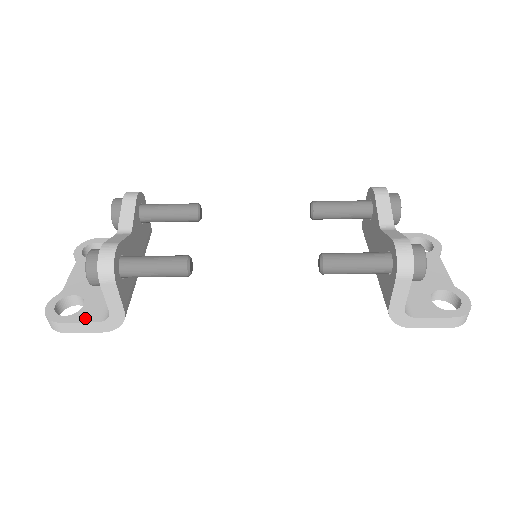
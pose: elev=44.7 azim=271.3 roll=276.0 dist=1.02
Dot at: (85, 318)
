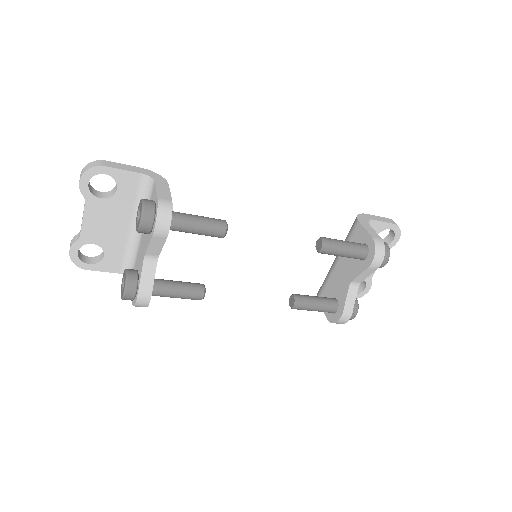
Dot at: (108, 269)
